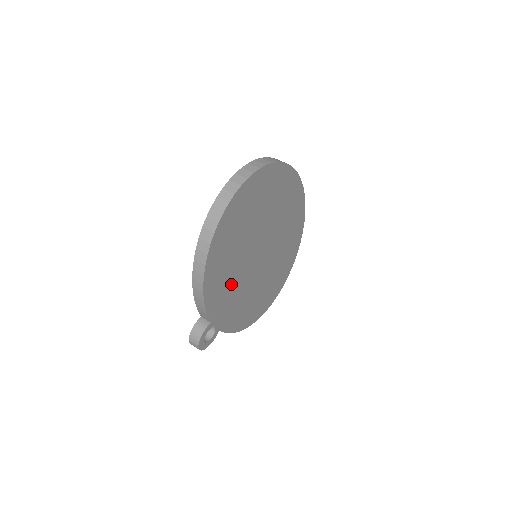
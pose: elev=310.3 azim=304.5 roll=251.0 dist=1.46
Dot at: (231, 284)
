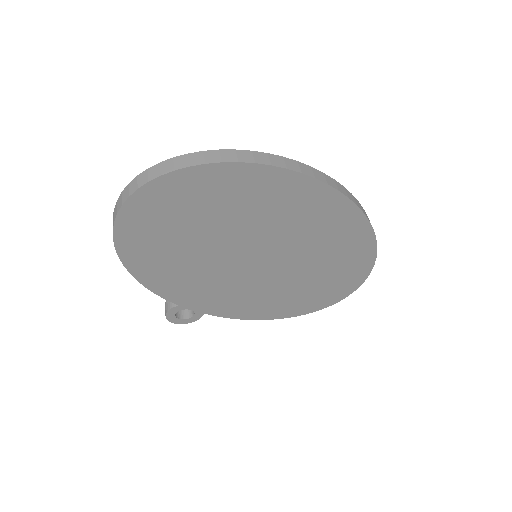
Dot at: (199, 278)
